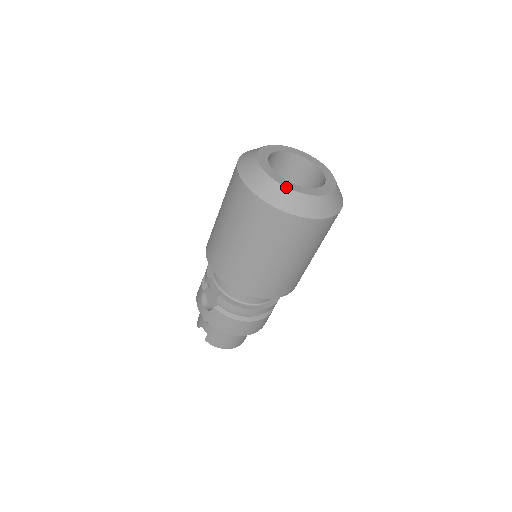
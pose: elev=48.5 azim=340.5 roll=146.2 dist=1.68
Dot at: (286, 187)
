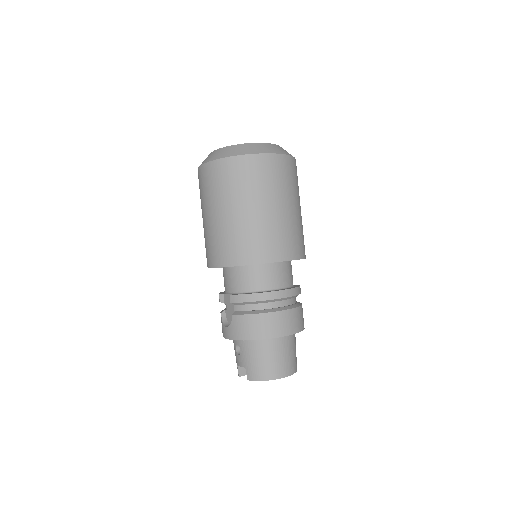
Dot at: (229, 146)
